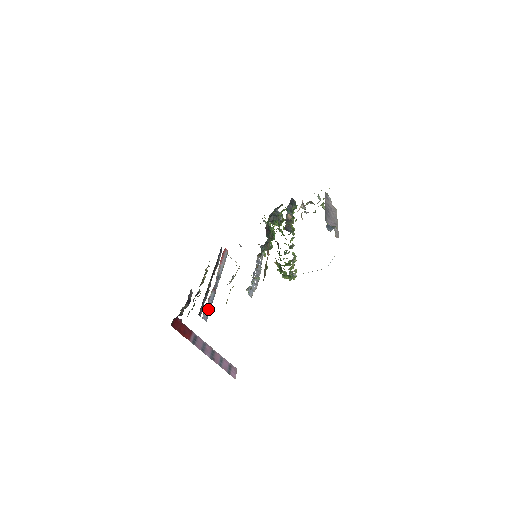
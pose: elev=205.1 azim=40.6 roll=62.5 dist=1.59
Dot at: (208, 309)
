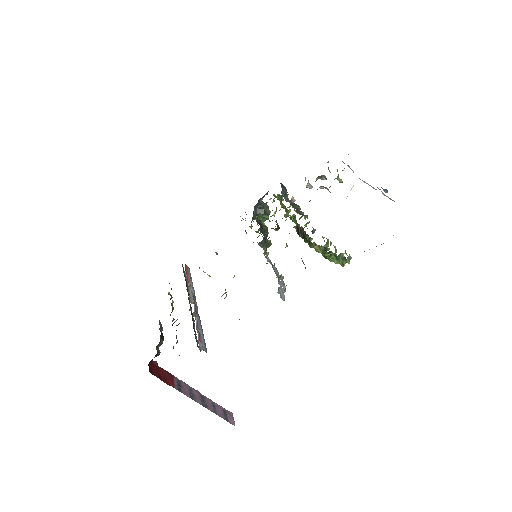
Dot at: (202, 337)
